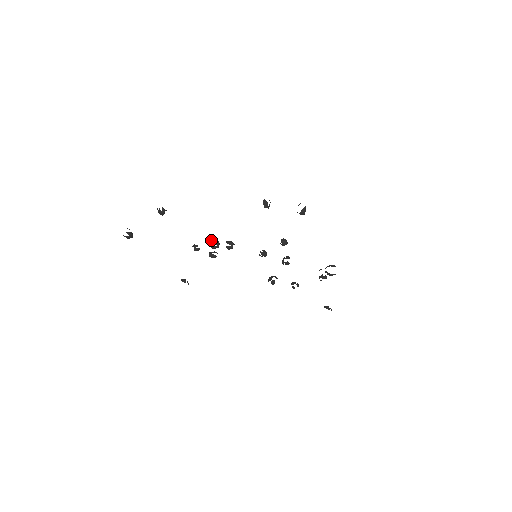
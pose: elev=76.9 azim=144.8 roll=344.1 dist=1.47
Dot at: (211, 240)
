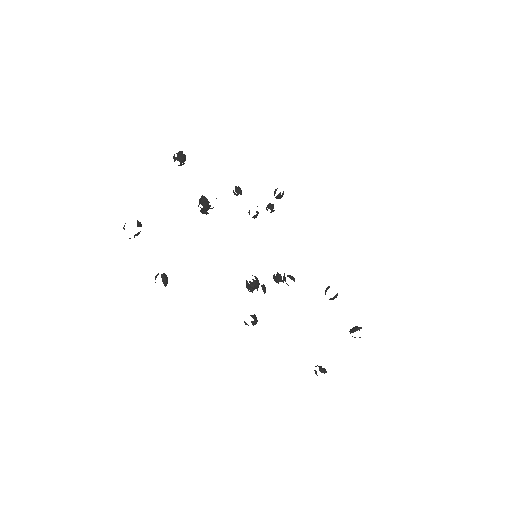
Dot at: (253, 322)
